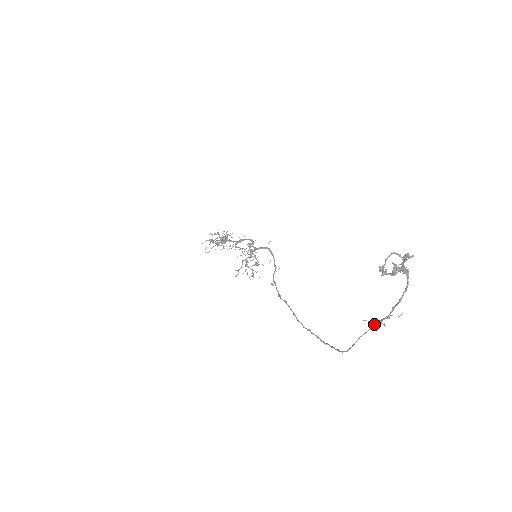
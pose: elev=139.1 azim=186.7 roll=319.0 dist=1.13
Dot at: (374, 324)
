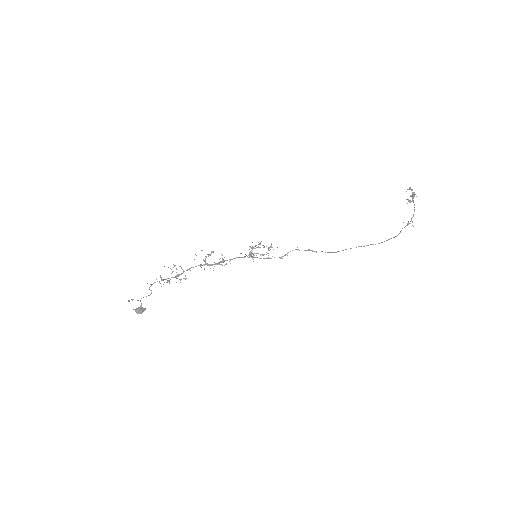
Dot at: (407, 223)
